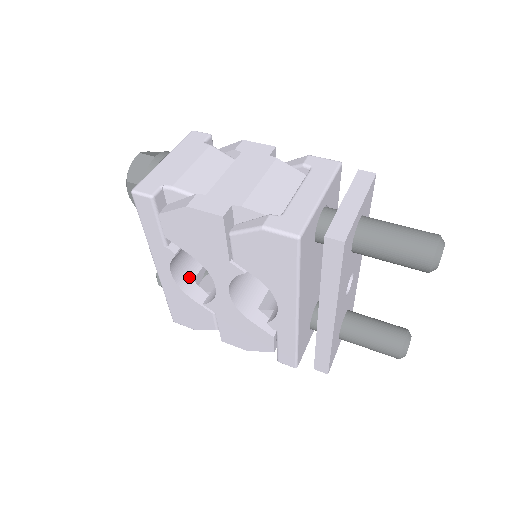
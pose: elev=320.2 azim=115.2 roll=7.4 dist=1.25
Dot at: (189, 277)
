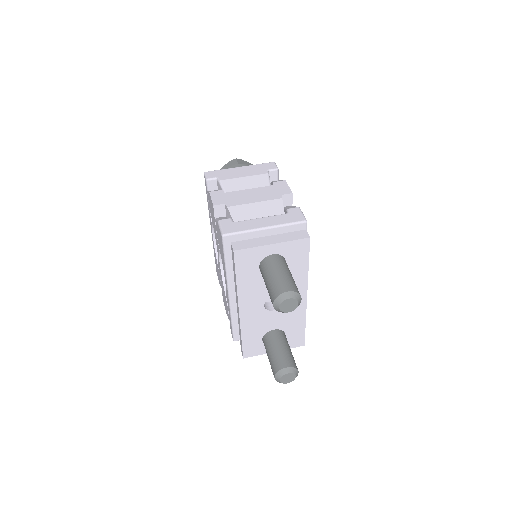
Dot at: occluded
